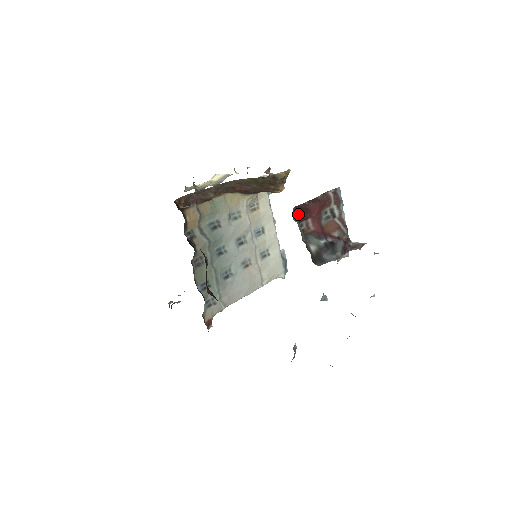
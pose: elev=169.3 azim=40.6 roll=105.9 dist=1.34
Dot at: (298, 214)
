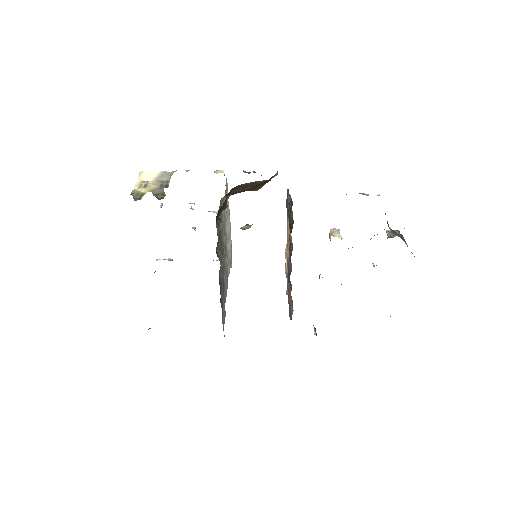
Dot at: occluded
